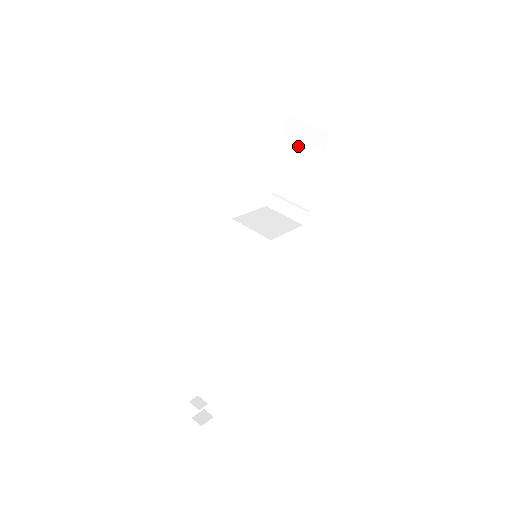
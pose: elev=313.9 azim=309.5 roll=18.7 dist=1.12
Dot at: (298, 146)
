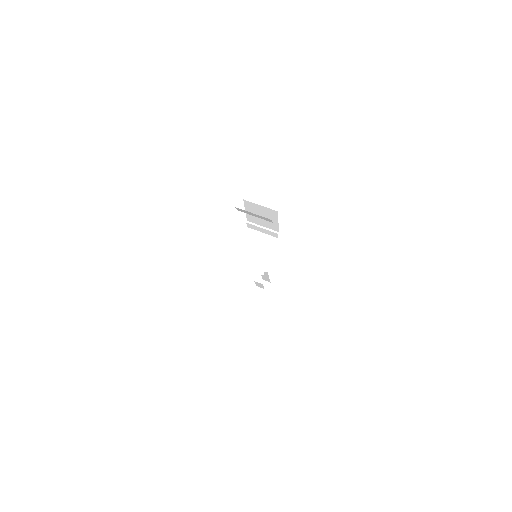
Dot at: (251, 205)
